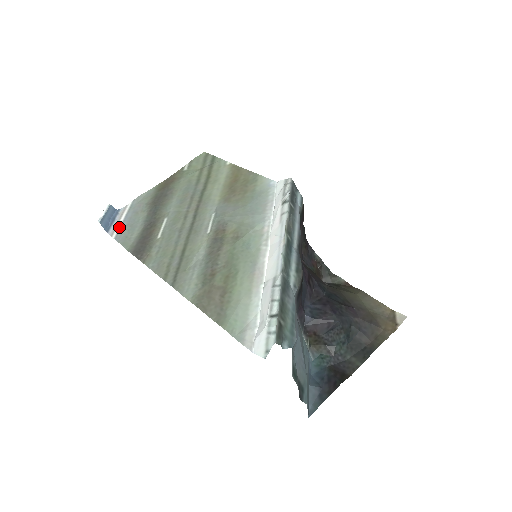
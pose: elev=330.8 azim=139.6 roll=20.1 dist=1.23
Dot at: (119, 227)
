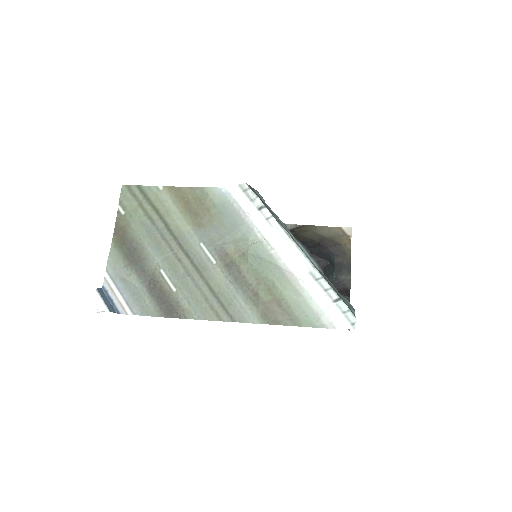
Dot at: (124, 302)
